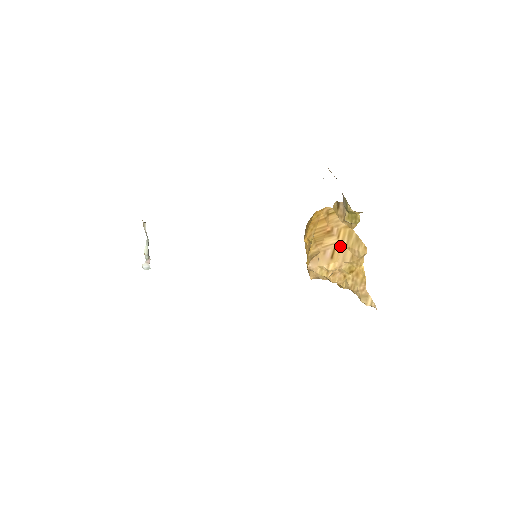
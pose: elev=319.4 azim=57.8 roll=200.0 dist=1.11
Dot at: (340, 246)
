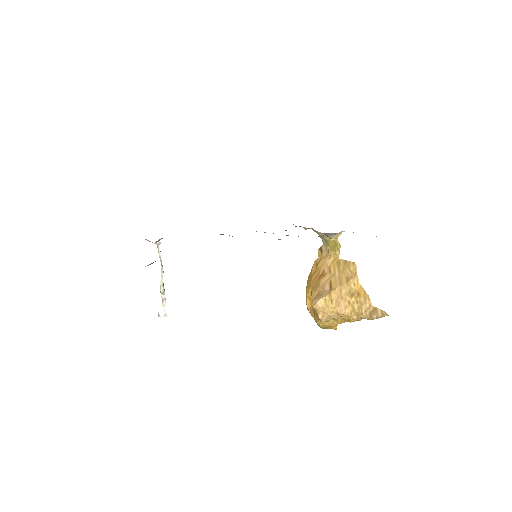
Dot at: (334, 276)
